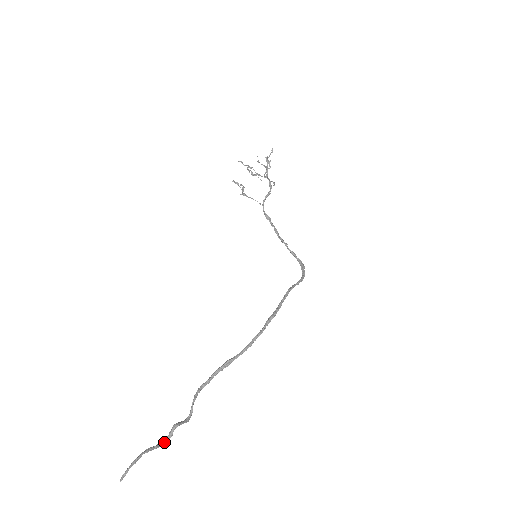
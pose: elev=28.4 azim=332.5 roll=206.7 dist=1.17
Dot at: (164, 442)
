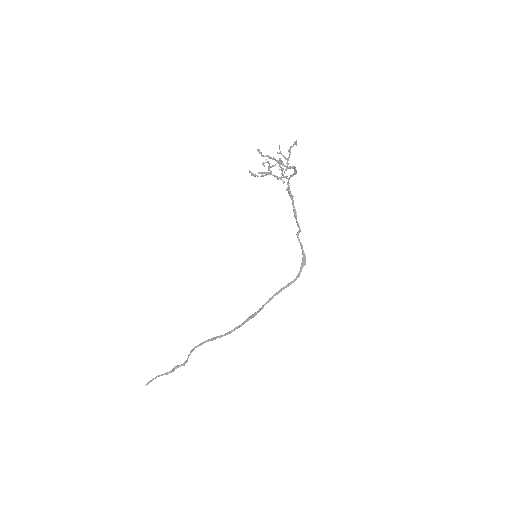
Dot at: (170, 372)
